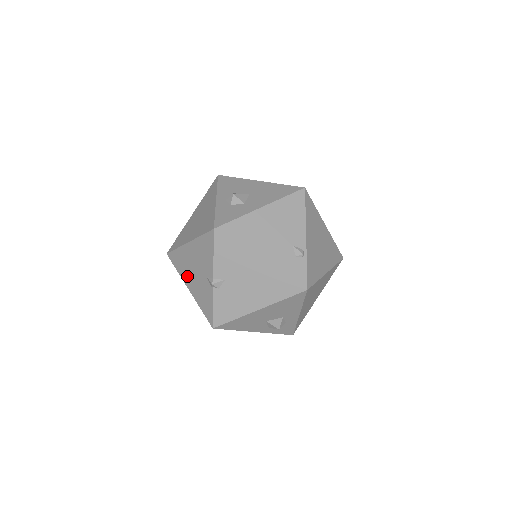
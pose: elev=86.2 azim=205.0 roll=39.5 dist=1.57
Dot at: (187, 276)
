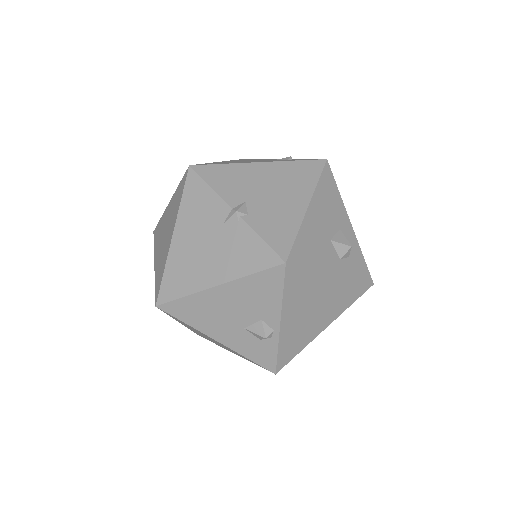
Dot at: (201, 274)
